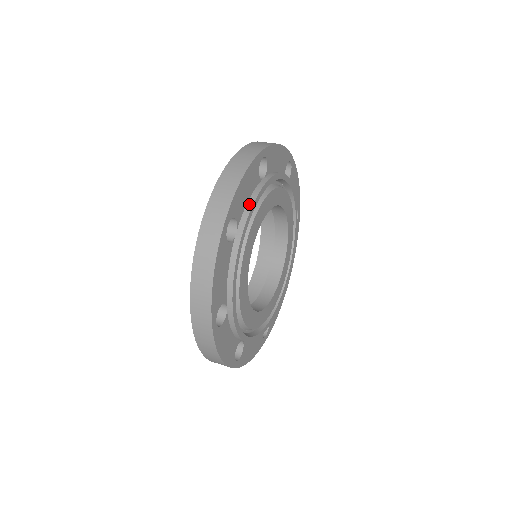
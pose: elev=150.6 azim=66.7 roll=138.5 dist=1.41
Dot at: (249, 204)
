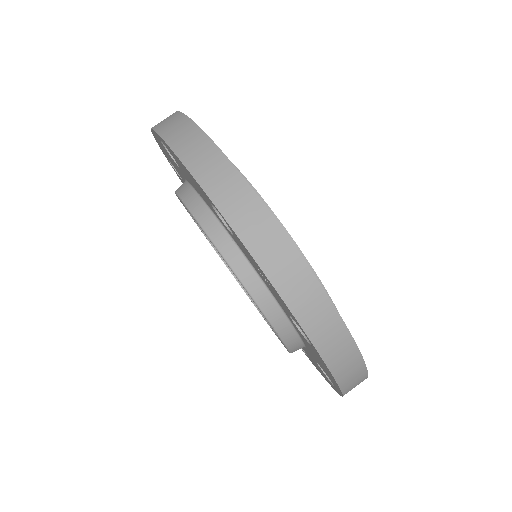
Dot at: occluded
